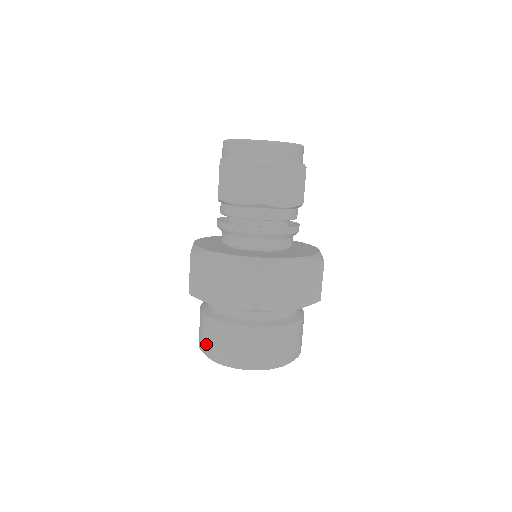
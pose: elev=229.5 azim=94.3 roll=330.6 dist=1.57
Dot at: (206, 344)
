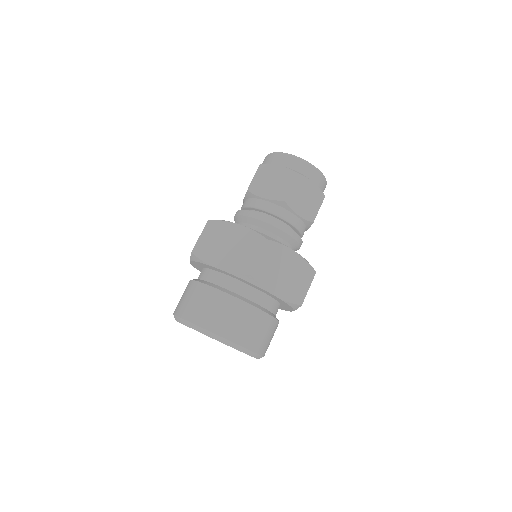
Dot at: (185, 307)
